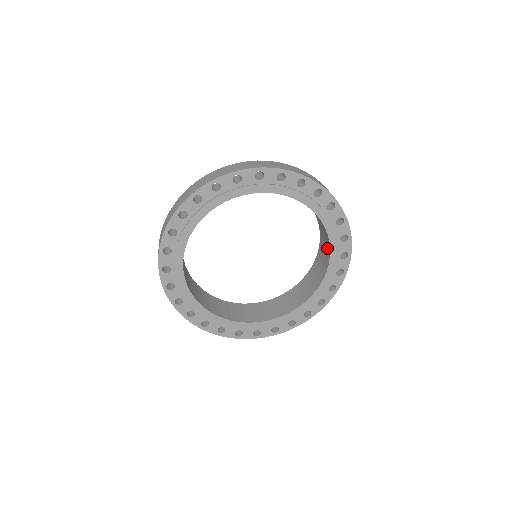
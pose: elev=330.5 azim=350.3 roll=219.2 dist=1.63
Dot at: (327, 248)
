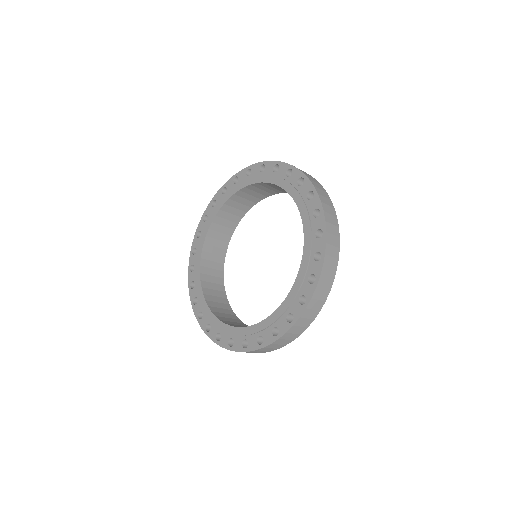
Dot at: occluded
